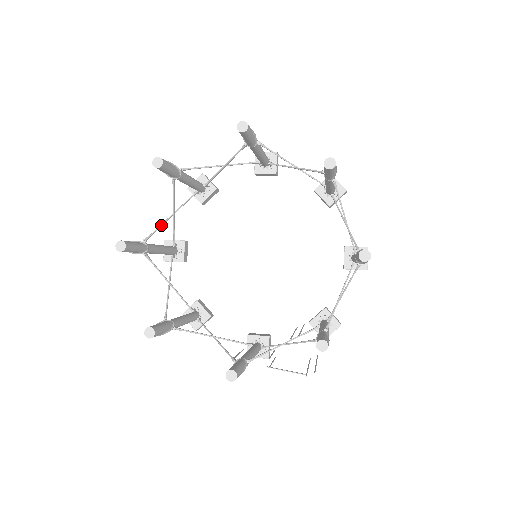
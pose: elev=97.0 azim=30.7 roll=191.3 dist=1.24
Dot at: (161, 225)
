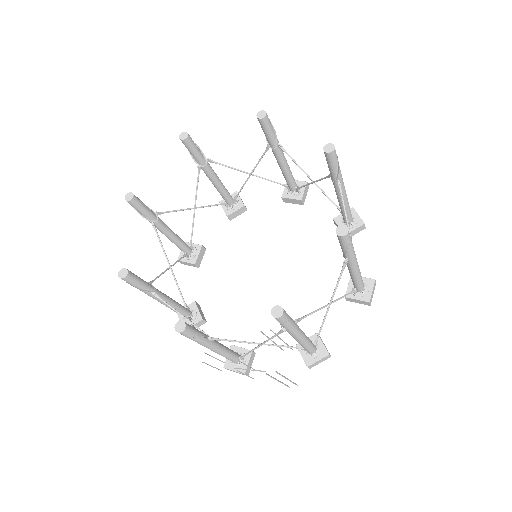
Dot at: (179, 210)
